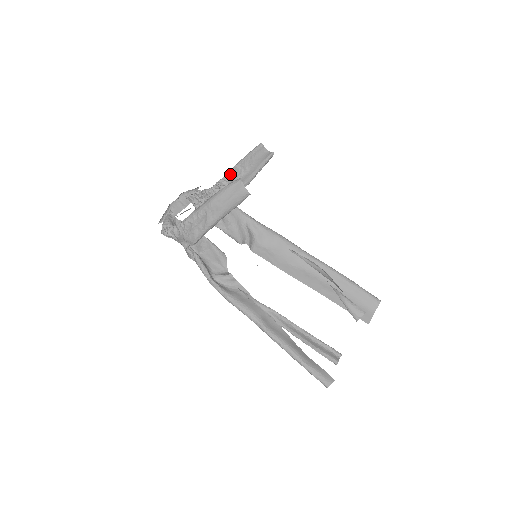
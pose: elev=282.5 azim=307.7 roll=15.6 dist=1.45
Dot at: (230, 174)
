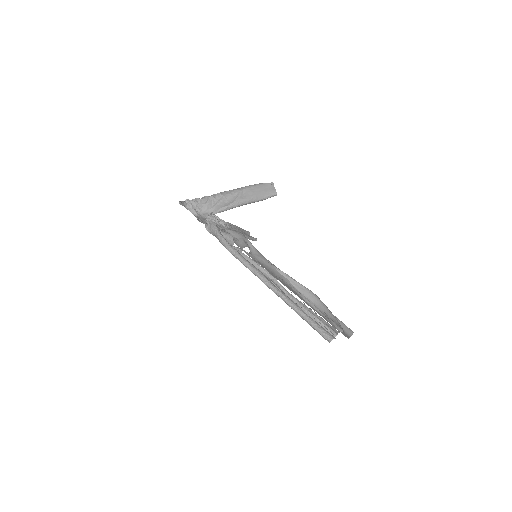
Dot at: (230, 223)
